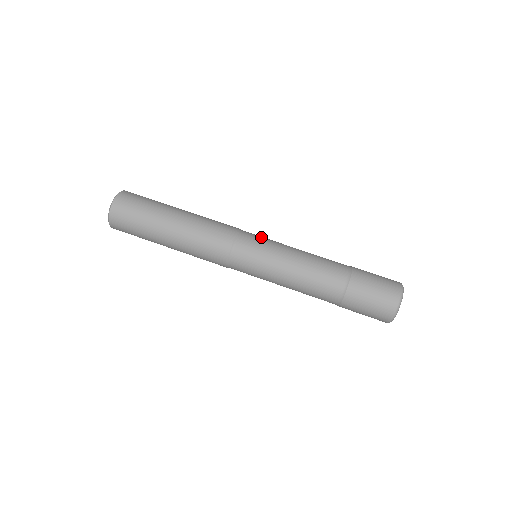
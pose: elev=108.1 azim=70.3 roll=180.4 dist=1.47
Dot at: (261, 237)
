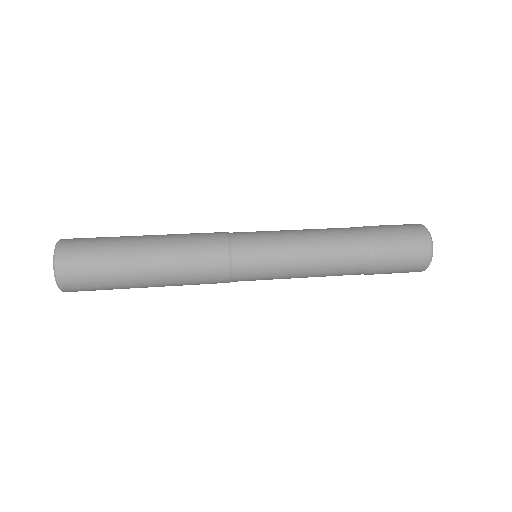
Dot at: occluded
